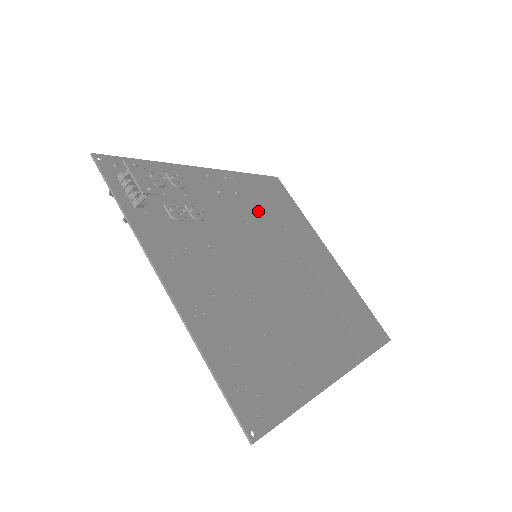
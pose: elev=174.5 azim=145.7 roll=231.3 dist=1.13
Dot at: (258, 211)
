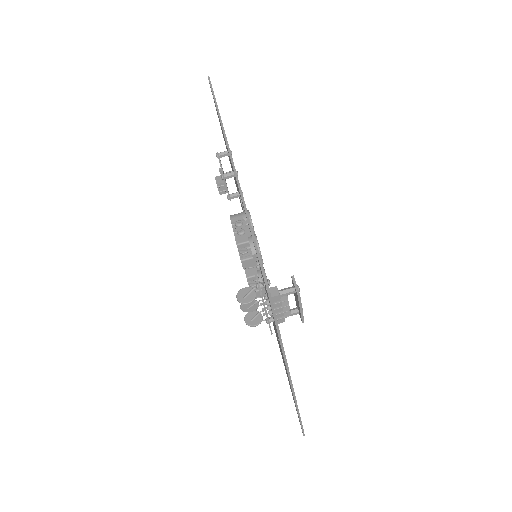
Dot at: occluded
